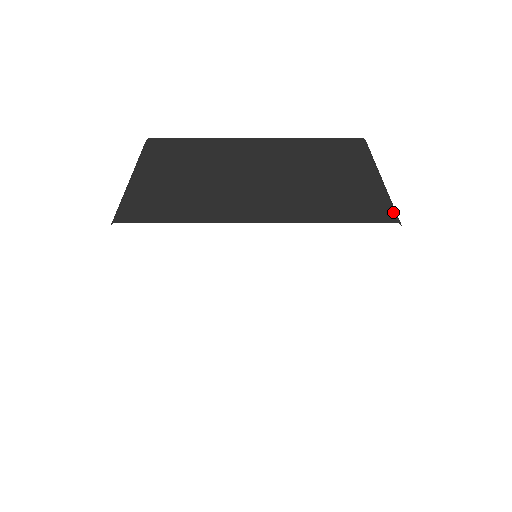
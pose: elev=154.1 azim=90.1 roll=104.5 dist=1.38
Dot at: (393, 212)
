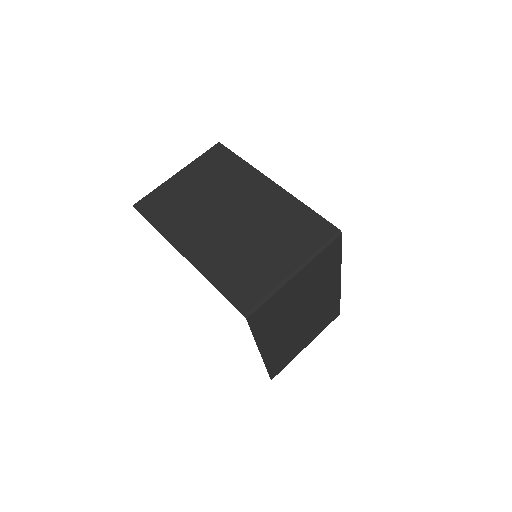
Dot at: (253, 306)
